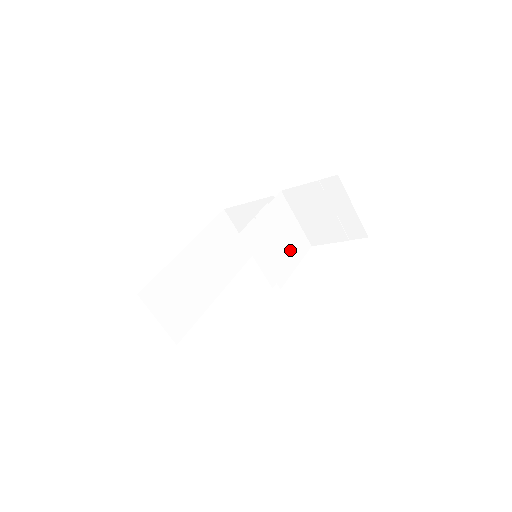
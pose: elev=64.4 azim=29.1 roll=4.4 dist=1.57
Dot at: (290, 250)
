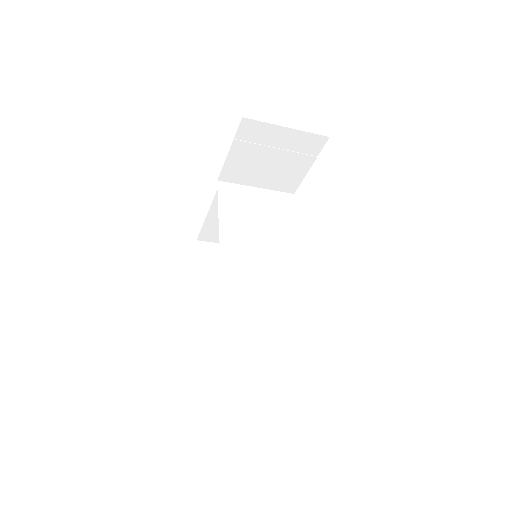
Dot at: (278, 219)
